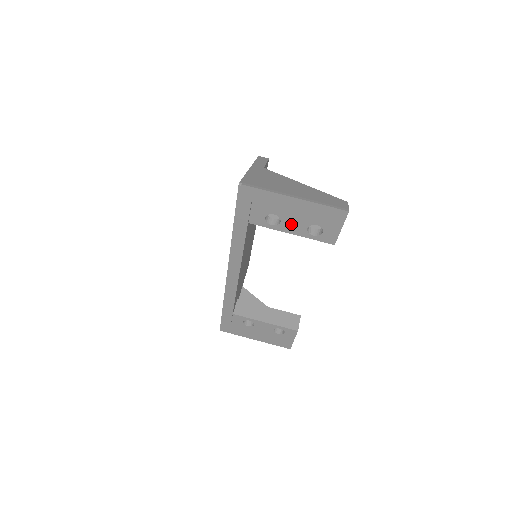
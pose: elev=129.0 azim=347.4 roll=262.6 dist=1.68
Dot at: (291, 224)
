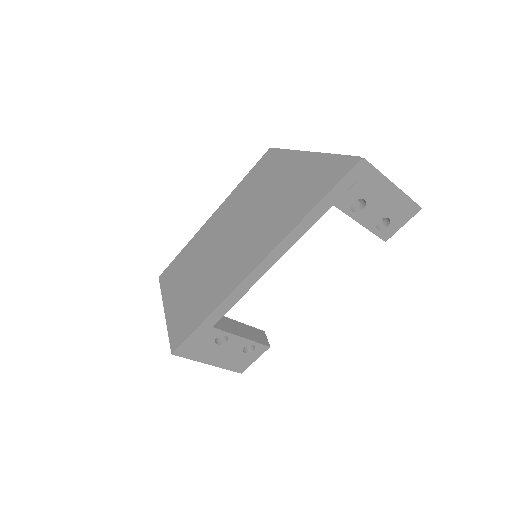
Dot at: (369, 213)
